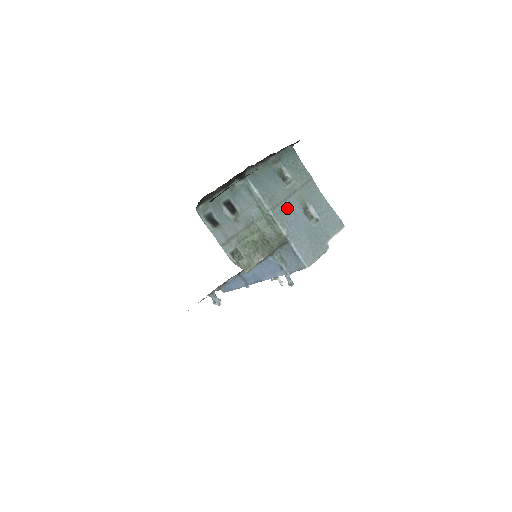
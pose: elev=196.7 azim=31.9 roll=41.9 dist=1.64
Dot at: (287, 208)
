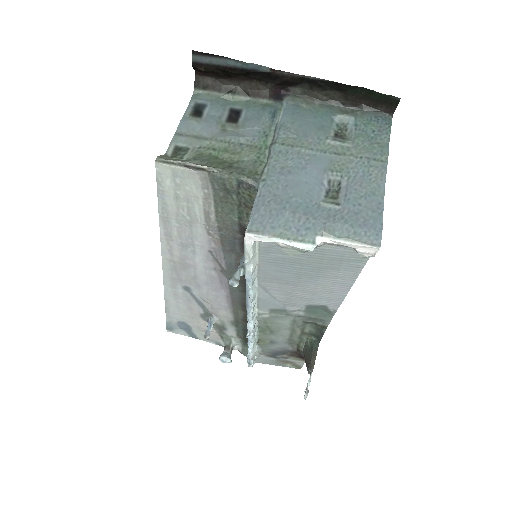
Dot at: (302, 158)
